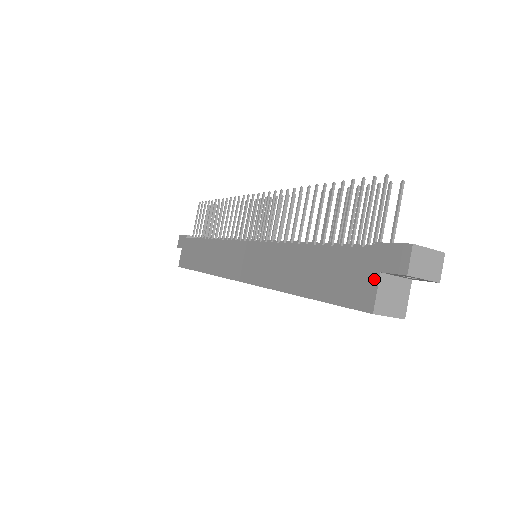
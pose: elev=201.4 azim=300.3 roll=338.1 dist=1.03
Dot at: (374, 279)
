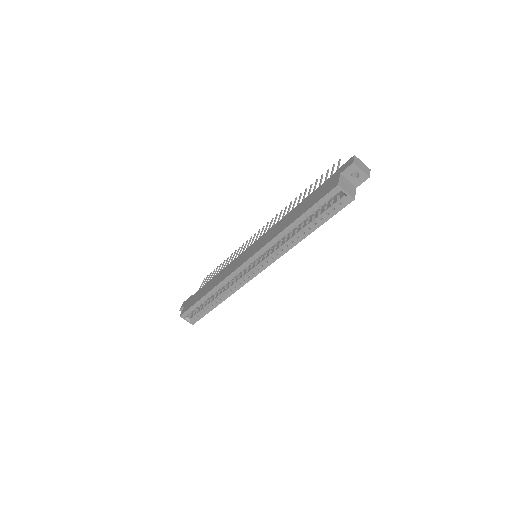
Dot at: (337, 177)
